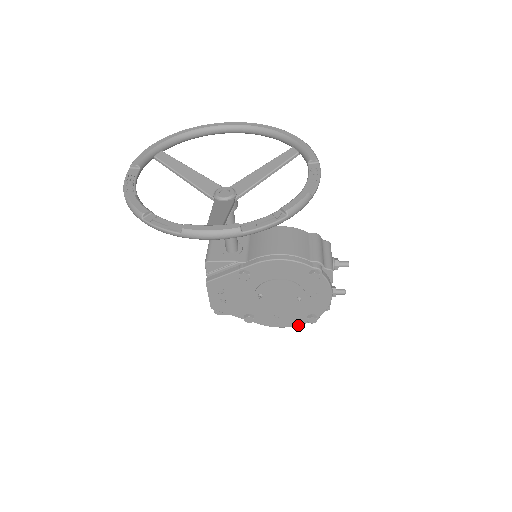
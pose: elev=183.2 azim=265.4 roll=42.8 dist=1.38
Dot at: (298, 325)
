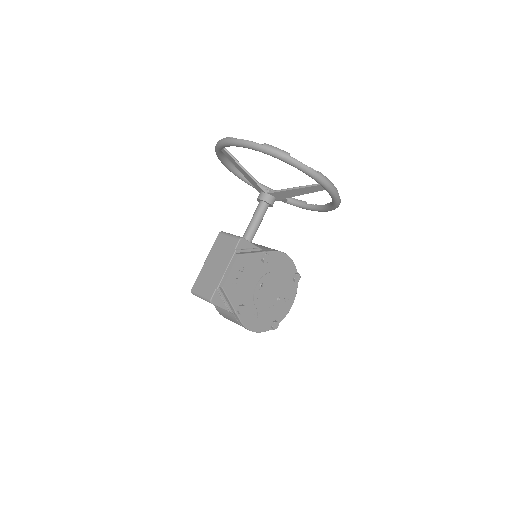
Dot at: (262, 331)
